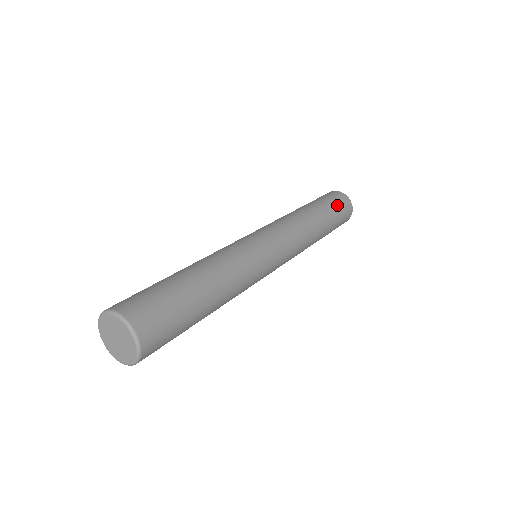
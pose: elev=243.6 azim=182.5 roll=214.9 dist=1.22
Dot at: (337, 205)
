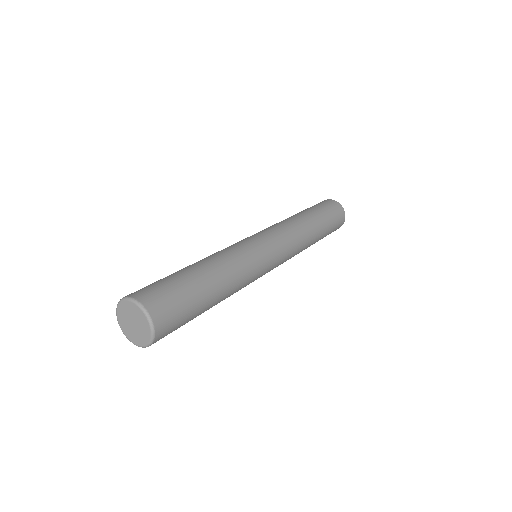
Dot at: (315, 205)
